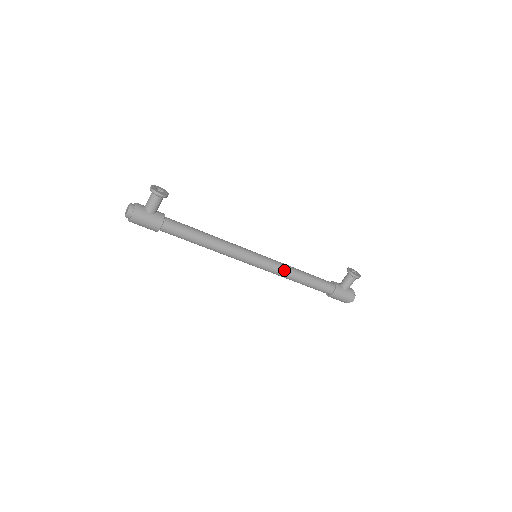
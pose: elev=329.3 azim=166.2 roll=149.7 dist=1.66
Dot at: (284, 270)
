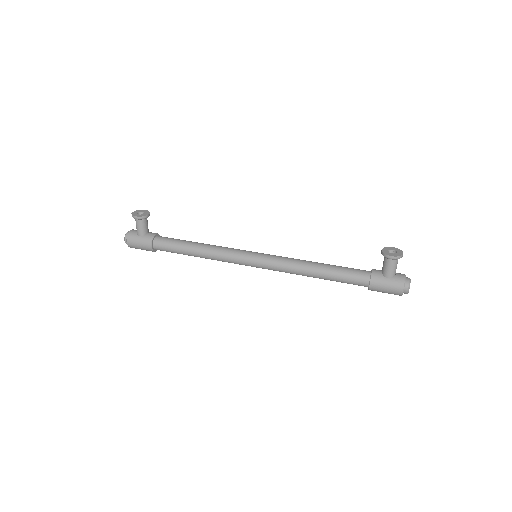
Dot at: (290, 266)
